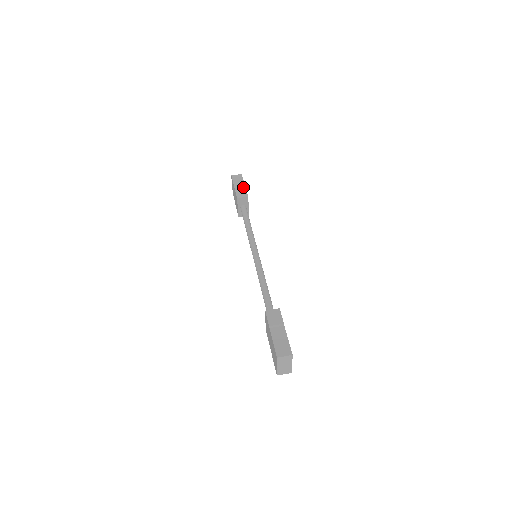
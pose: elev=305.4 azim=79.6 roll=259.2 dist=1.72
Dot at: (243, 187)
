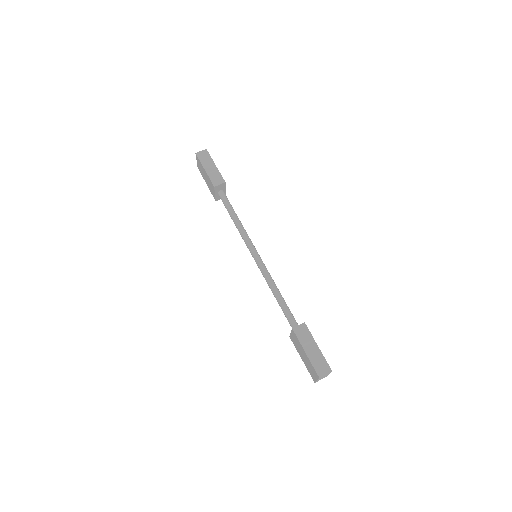
Dot at: (215, 169)
